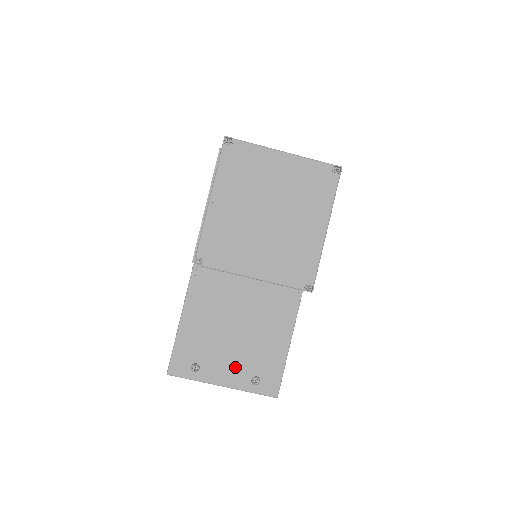
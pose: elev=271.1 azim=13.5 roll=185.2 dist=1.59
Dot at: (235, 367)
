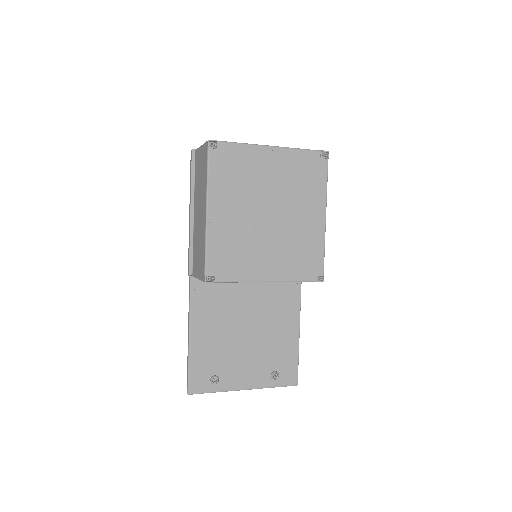
Dot at: (253, 368)
